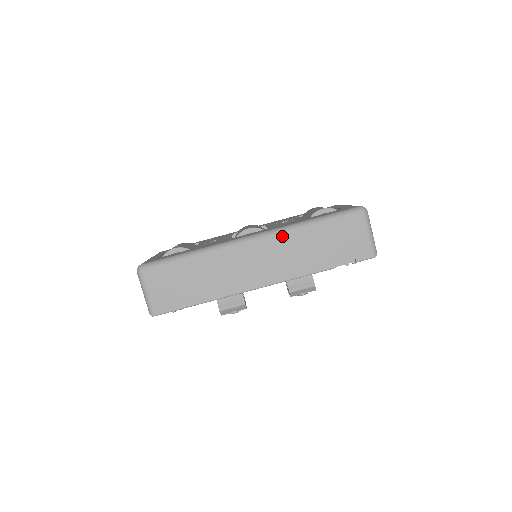
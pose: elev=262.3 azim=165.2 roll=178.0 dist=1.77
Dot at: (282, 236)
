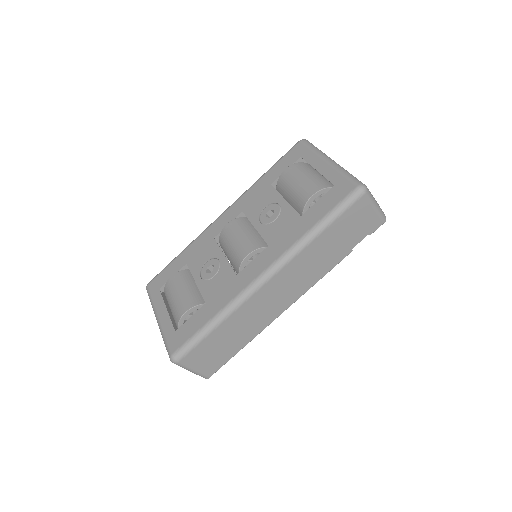
Dot at: (294, 260)
